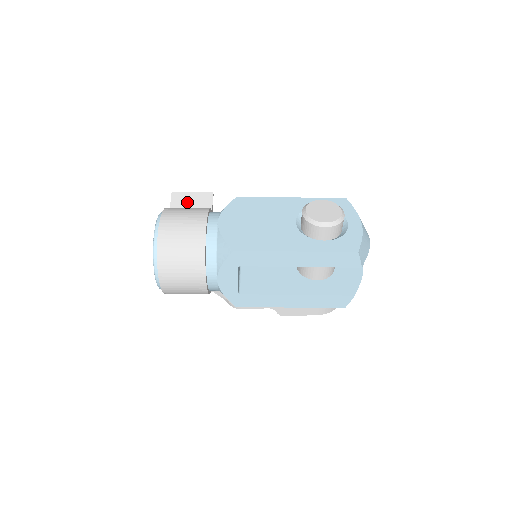
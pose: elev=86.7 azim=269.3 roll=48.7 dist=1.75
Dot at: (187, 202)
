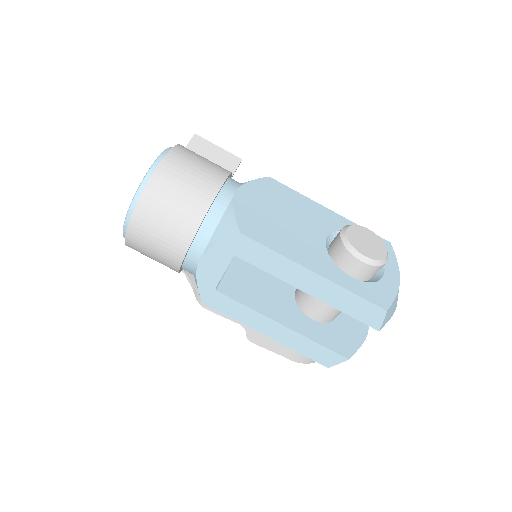
Dot at: (207, 154)
